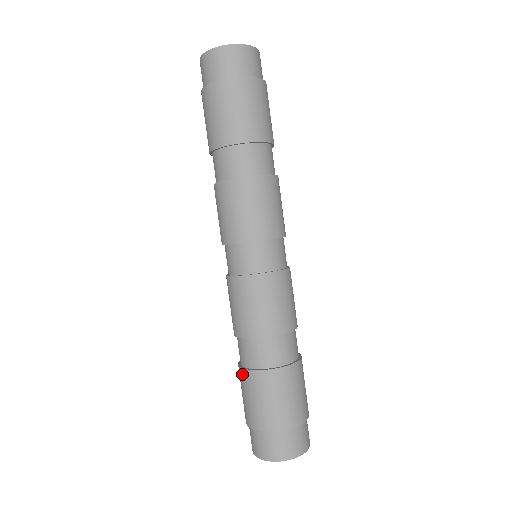
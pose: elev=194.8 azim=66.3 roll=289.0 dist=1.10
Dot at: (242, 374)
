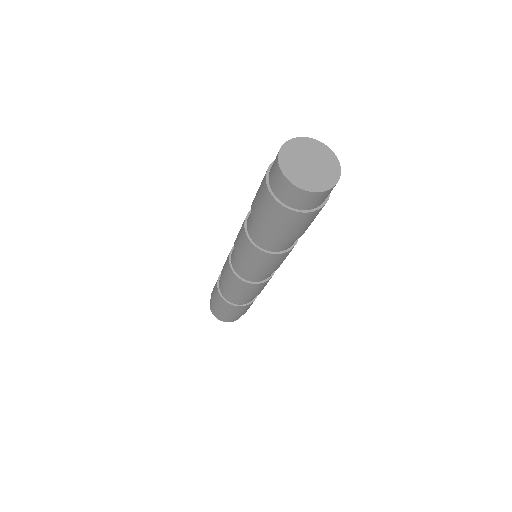
Dot at: (229, 305)
